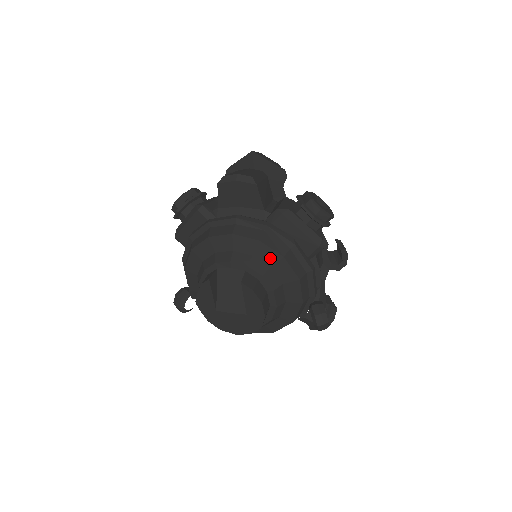
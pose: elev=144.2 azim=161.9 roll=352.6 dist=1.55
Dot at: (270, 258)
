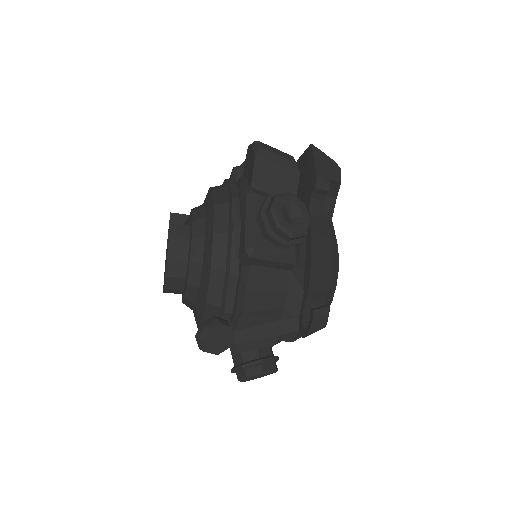
Dot at: (209, 228)
